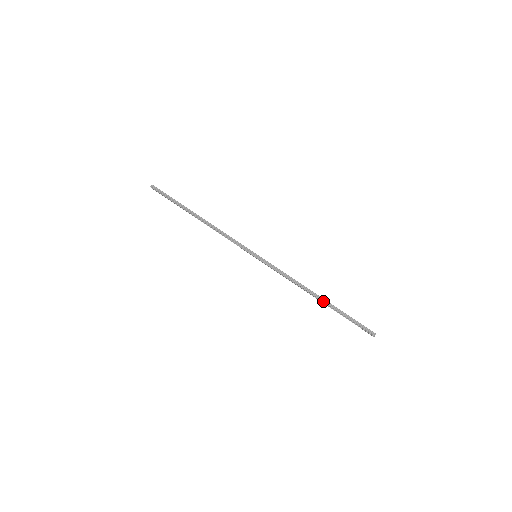
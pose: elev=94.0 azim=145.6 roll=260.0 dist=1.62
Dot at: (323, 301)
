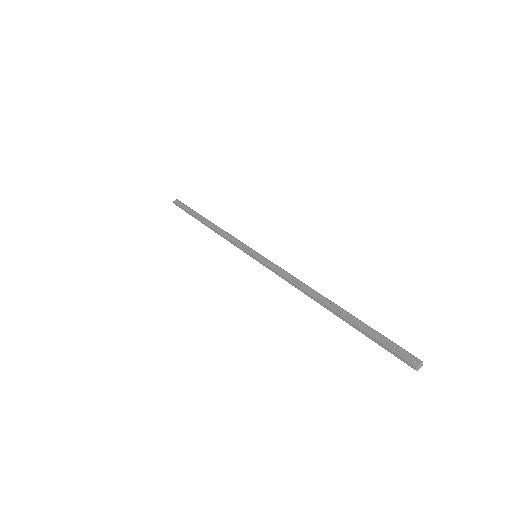
Dot at: (332, 311)
